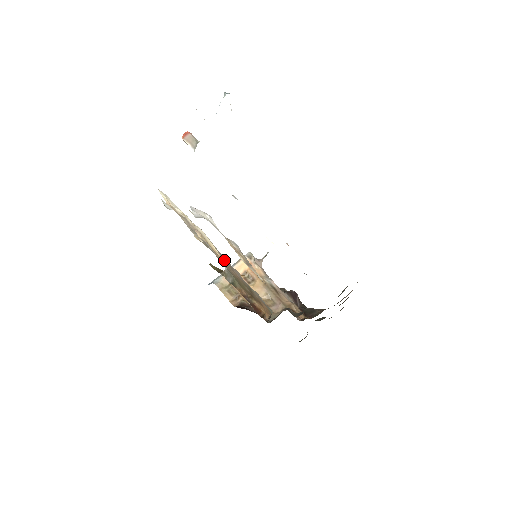
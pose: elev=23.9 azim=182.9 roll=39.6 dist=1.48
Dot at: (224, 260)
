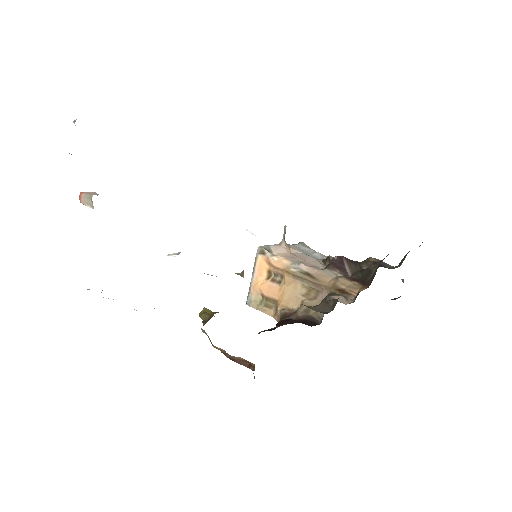
Dot at: occluded
